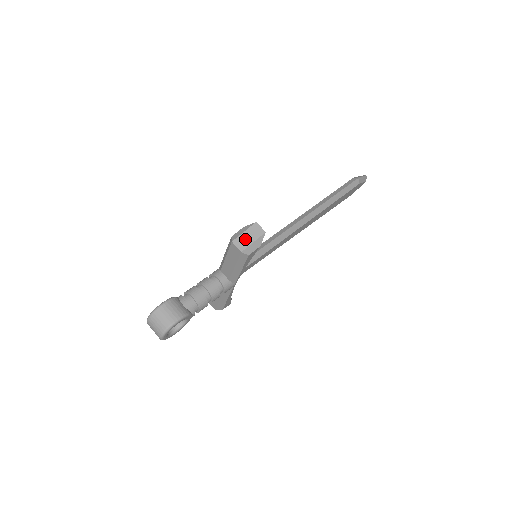
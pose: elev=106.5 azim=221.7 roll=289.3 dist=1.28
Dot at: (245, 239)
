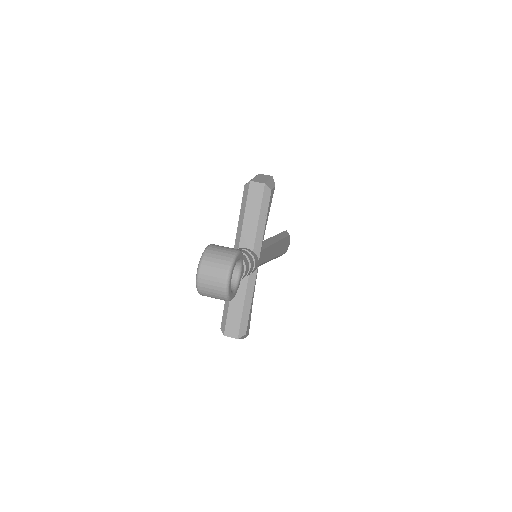
Dot at: (260, 179)
